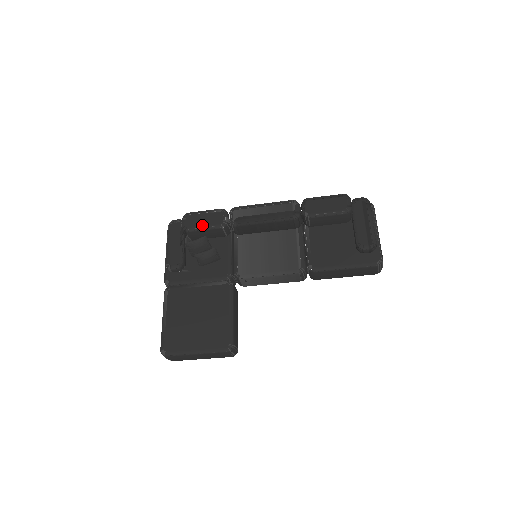
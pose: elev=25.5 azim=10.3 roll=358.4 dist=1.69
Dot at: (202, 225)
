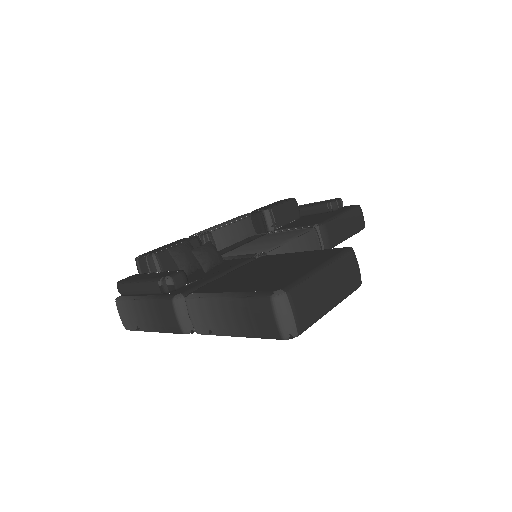
Dot at: (170, 245)
